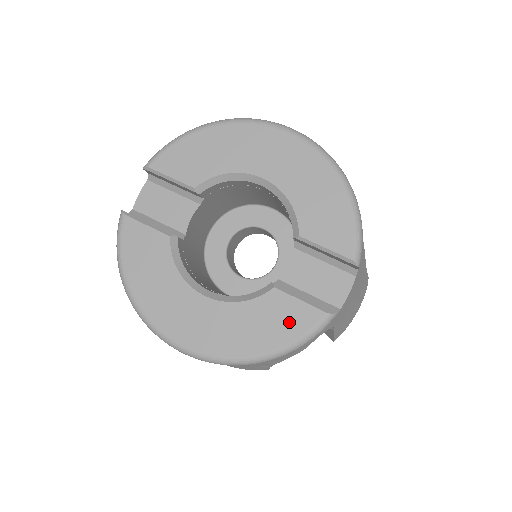
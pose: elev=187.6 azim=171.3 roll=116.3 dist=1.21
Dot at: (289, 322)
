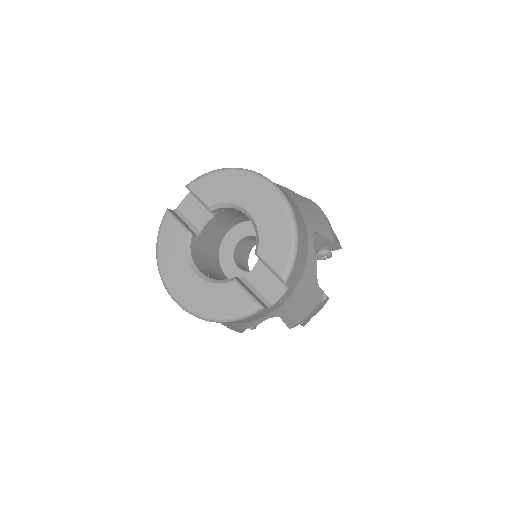
Dot at: (235, 303)
